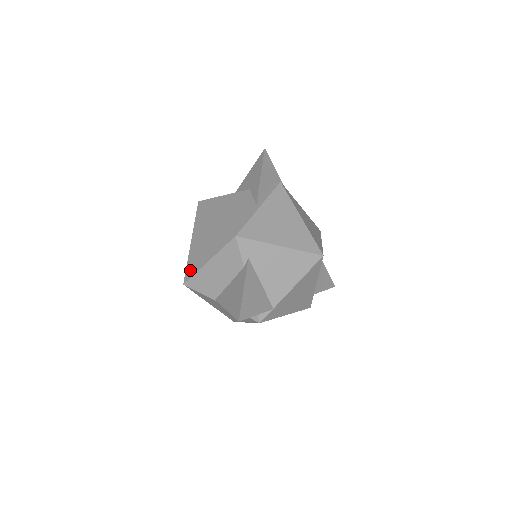
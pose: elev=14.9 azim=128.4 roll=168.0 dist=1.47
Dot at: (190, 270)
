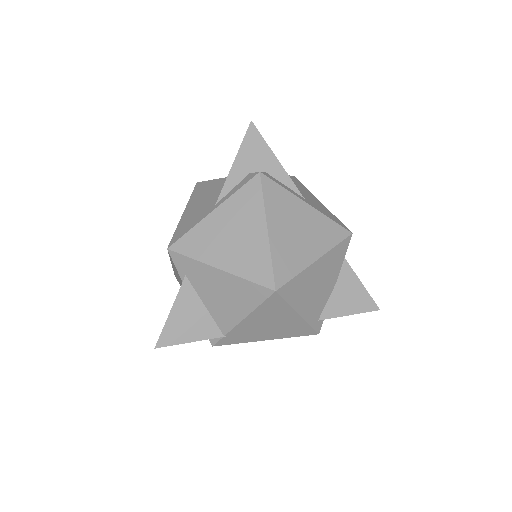
Dot at: occluded
